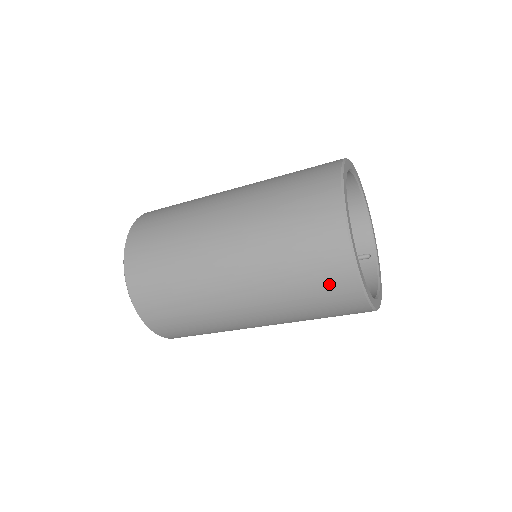
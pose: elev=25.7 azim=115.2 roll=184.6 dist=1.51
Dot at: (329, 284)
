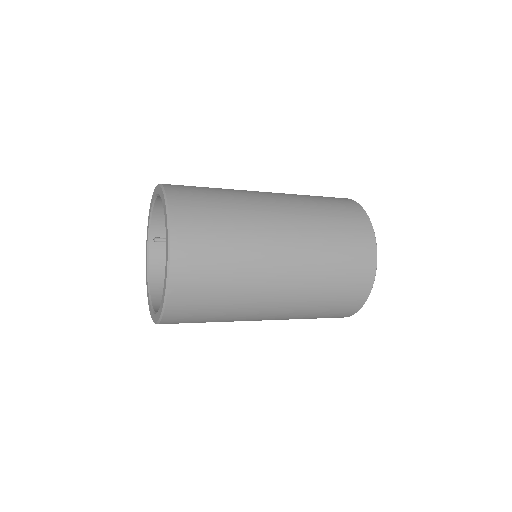
Dot at: (333, 316)
